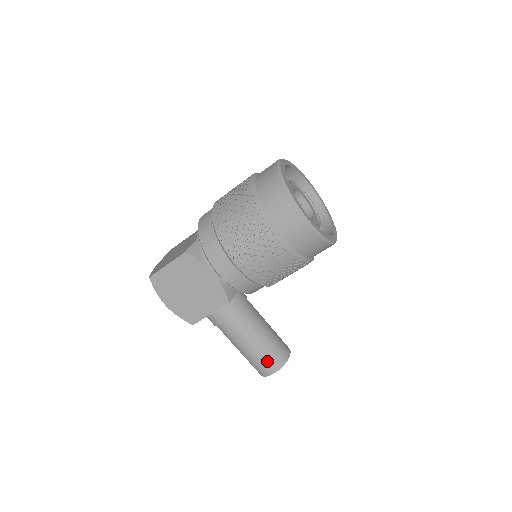
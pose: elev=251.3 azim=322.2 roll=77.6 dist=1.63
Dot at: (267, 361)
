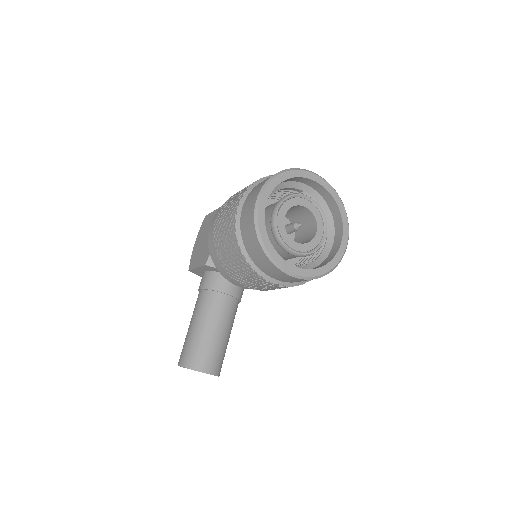
Dot at: (186, 350)
